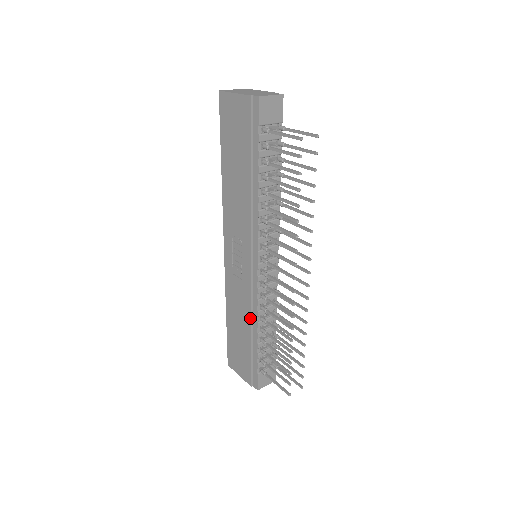
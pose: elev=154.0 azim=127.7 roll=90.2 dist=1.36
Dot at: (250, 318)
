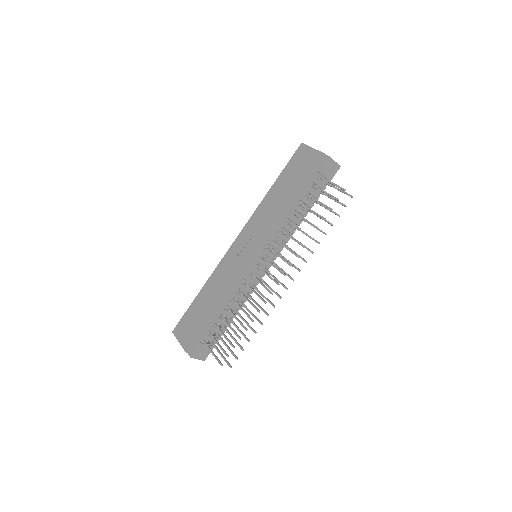
Dot at: (225, 296)
